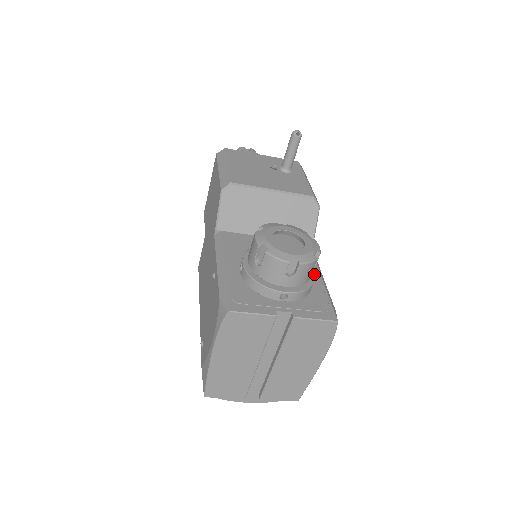
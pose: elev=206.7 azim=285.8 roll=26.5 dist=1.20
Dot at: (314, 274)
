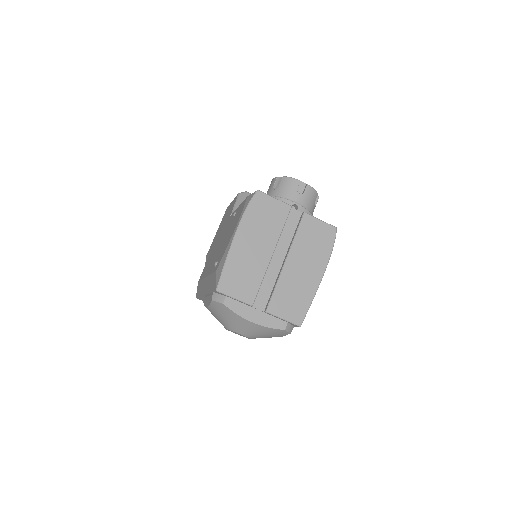
Dot at: occluded
